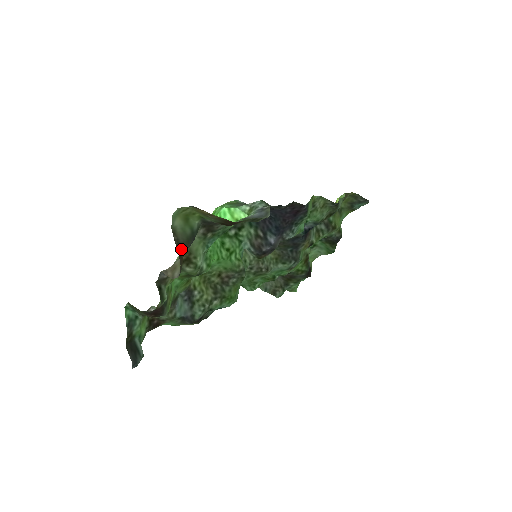
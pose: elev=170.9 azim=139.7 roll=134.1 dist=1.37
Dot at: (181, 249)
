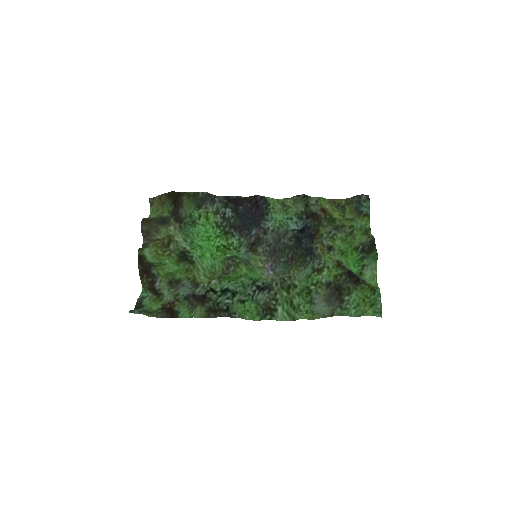
Dot at: (149, 219)
